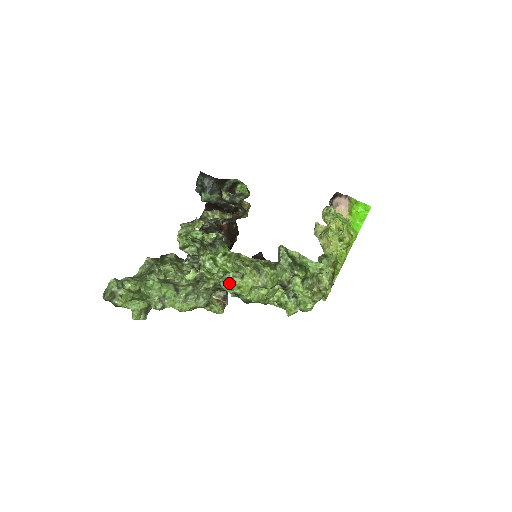
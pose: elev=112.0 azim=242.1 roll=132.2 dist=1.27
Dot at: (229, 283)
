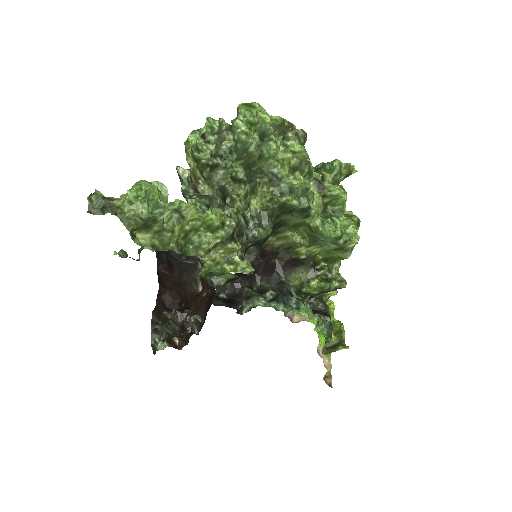
Dot at: (267, 148)
